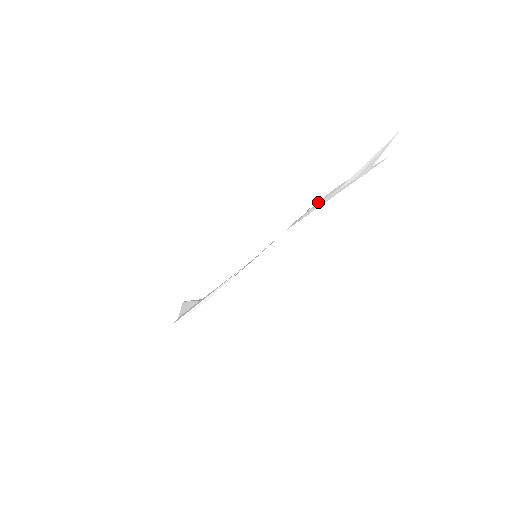
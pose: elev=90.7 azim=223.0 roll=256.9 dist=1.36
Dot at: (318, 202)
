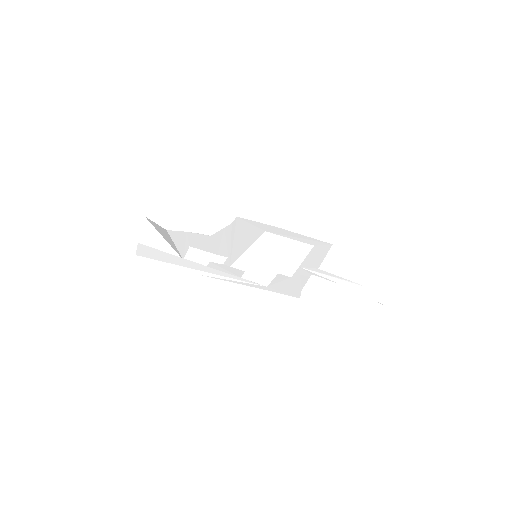
Dot at: (351, 282)
